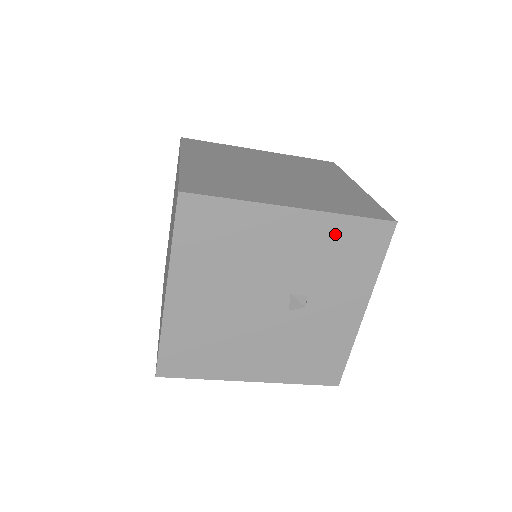
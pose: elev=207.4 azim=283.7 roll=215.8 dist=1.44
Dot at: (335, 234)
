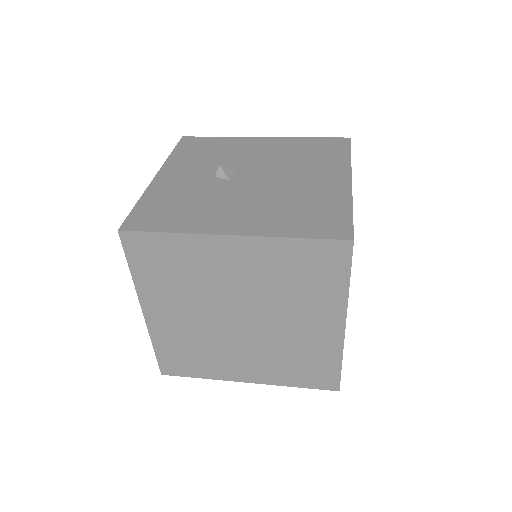
Dot at: occluded
